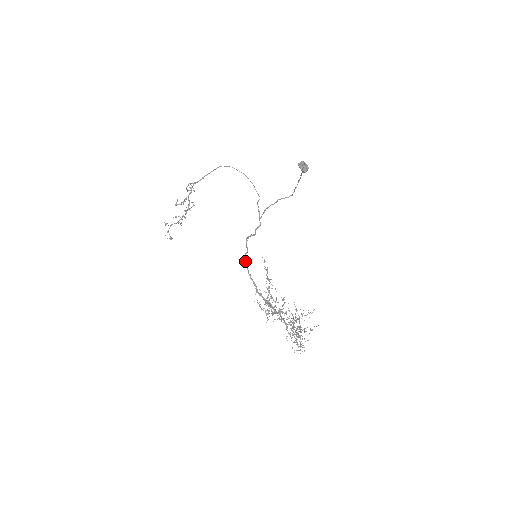
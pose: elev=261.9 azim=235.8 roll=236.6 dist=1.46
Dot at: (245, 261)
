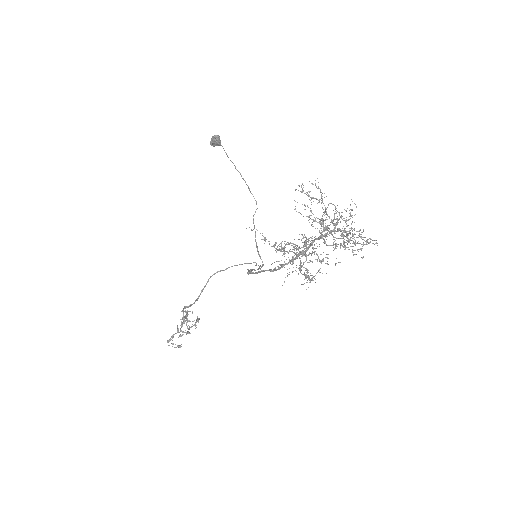
Dot at: occluded
